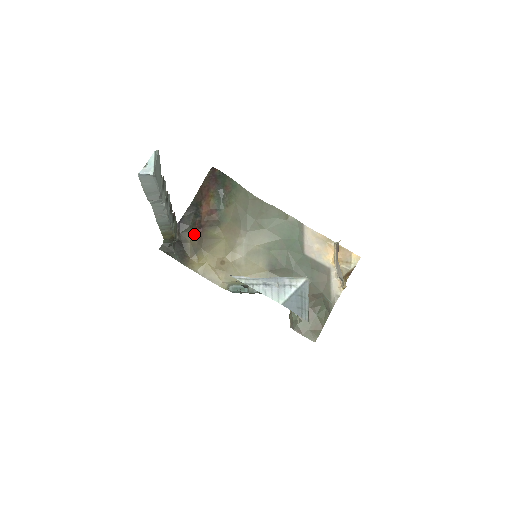
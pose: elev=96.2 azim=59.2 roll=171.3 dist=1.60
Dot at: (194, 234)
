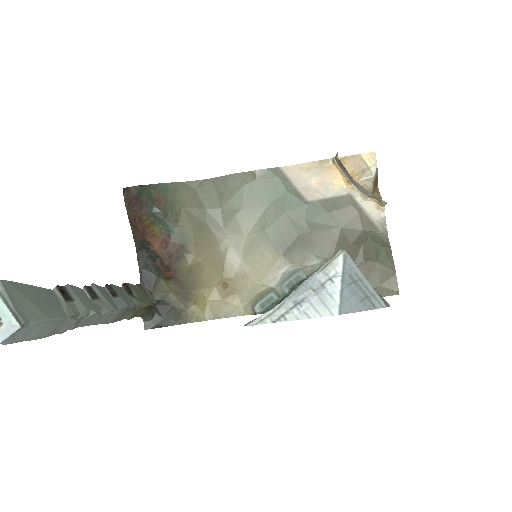
Dot at: (168, 281)
